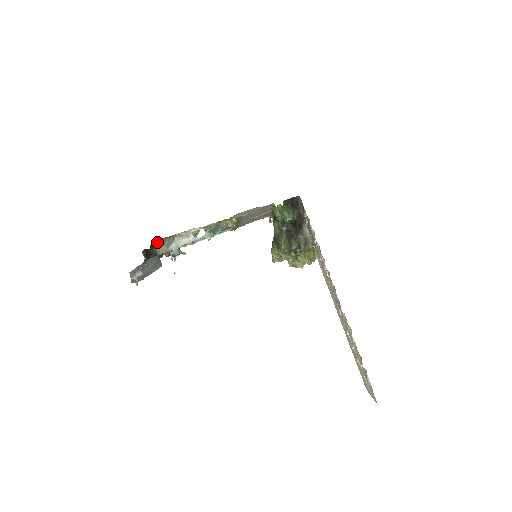
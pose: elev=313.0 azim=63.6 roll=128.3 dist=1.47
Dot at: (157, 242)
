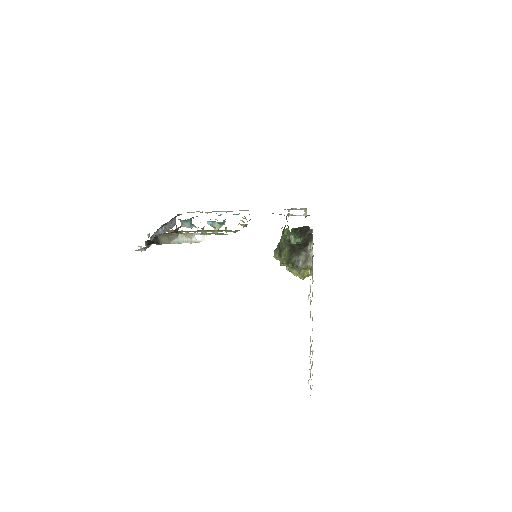
Dot at: (162, 235)
